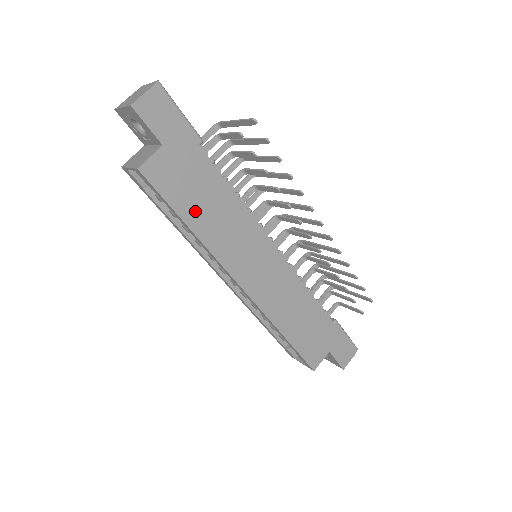
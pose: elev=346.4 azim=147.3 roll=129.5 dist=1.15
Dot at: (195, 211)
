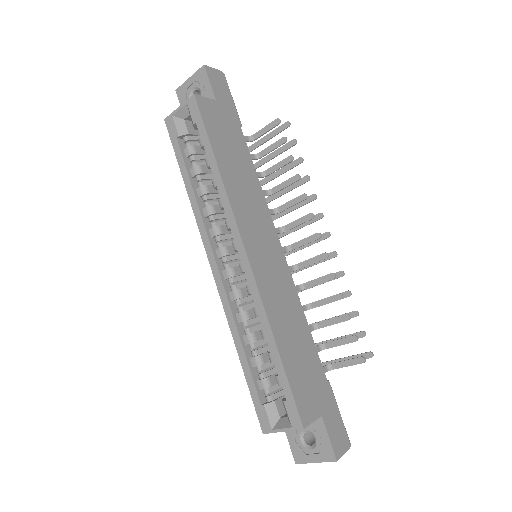
Dot at: (224, 157)
